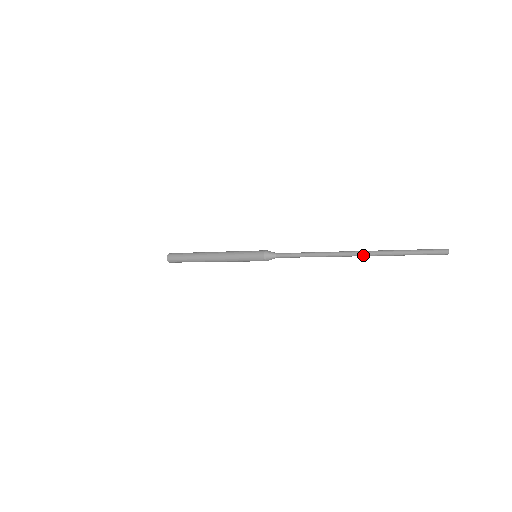
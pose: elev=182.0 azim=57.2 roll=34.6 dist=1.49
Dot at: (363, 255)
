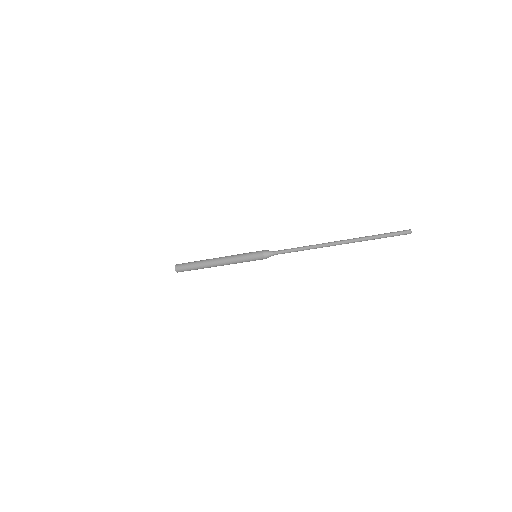
Dot at: (346, 243)
